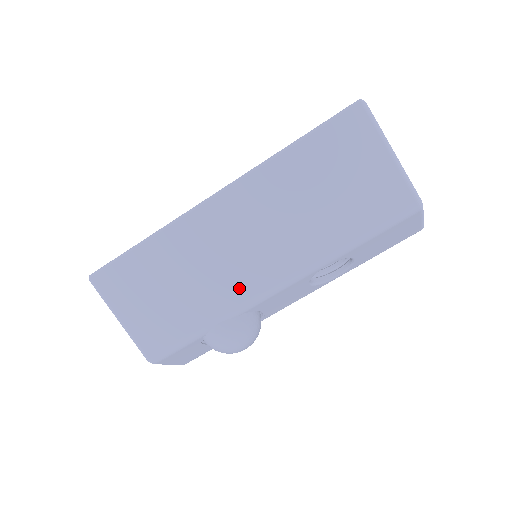
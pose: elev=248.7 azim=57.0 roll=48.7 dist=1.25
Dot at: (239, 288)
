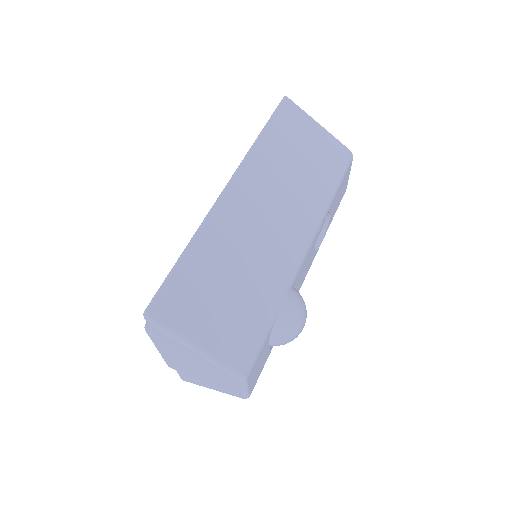
Dot at: (282, 259)
